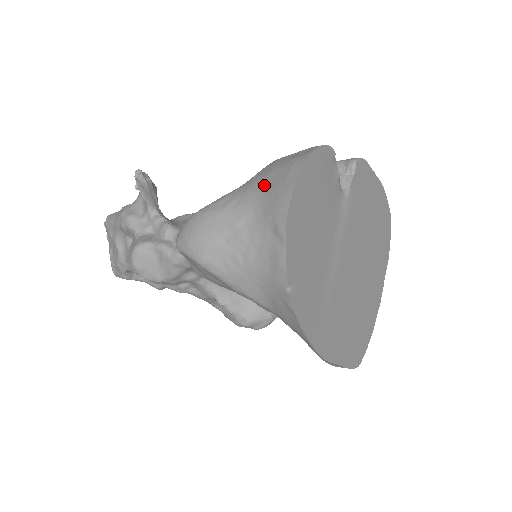
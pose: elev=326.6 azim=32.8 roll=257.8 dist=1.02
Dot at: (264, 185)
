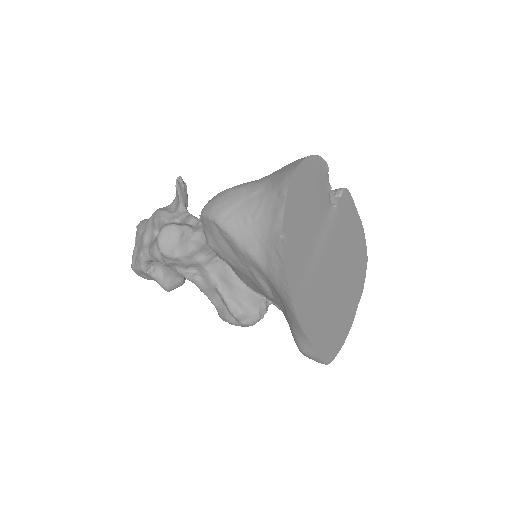
Dot at: (276, 173)
